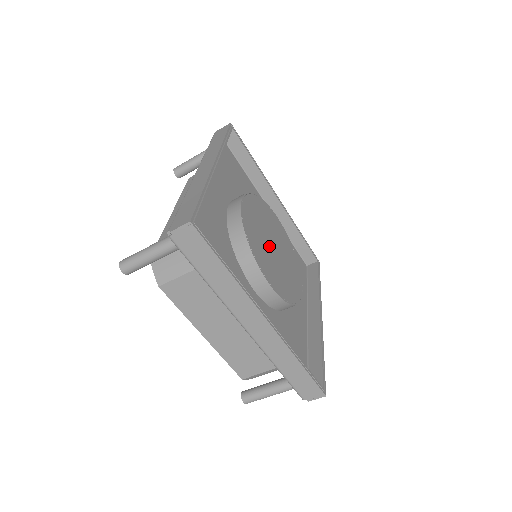
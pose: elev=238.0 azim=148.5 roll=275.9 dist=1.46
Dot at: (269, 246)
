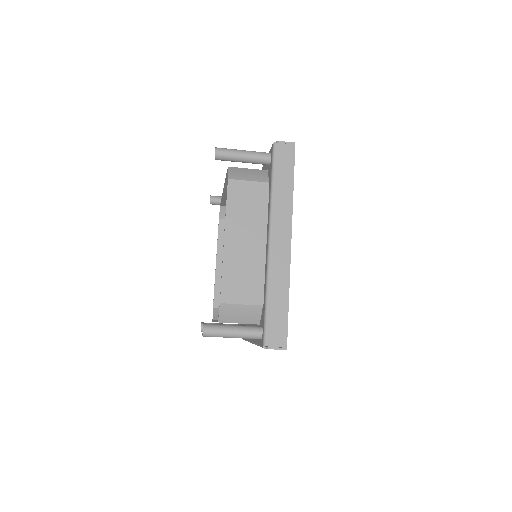
Dot at: occluded
